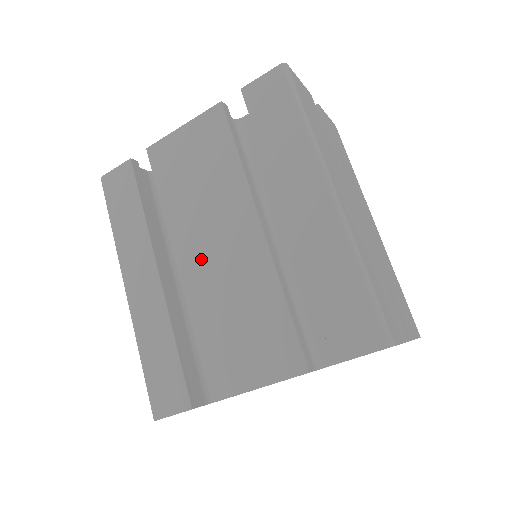
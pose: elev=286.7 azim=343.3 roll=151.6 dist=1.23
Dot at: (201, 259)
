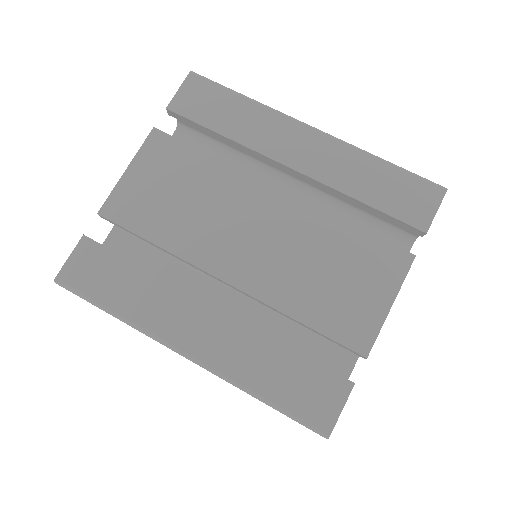
Dot at: (247, 256)
